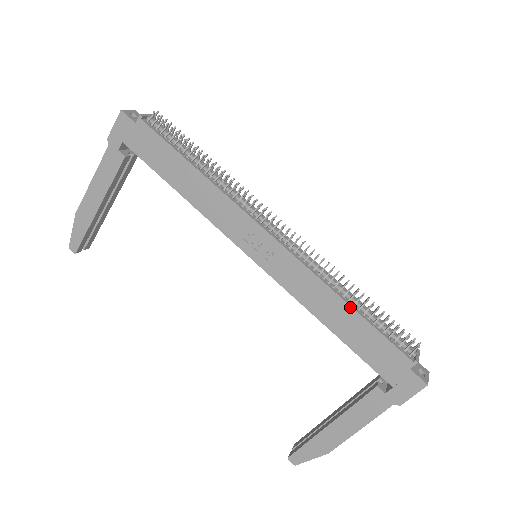
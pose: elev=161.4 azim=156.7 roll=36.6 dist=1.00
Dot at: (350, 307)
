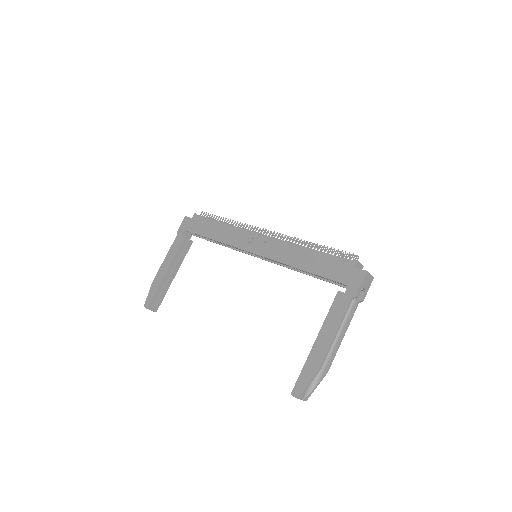
Dot at: (310, 249)
